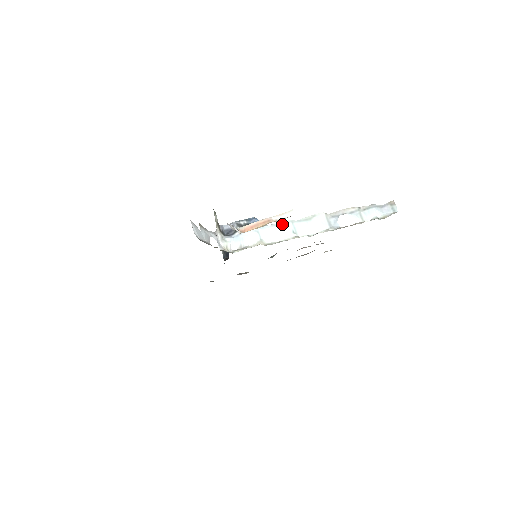
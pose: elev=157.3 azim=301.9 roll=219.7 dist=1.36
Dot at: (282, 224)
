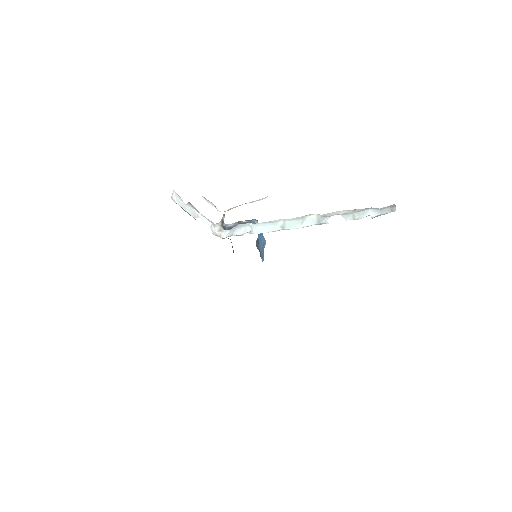
Dot at: (274, 222)
